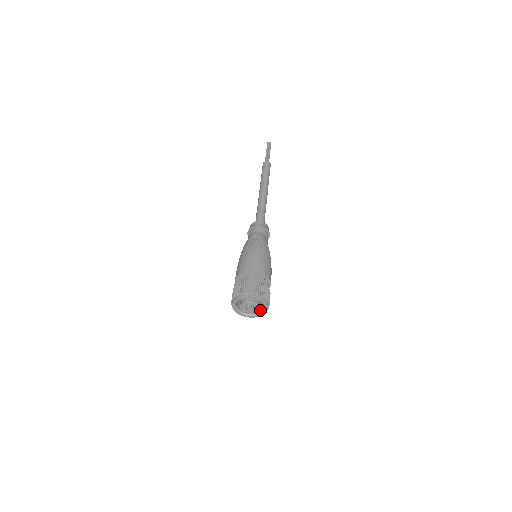
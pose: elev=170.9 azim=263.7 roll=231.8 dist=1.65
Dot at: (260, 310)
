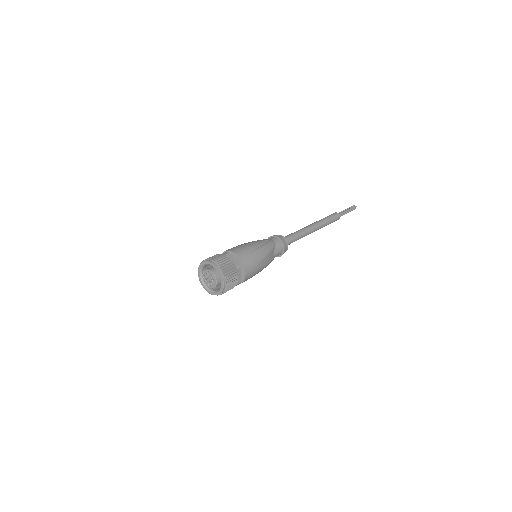
Dot at: occluded
